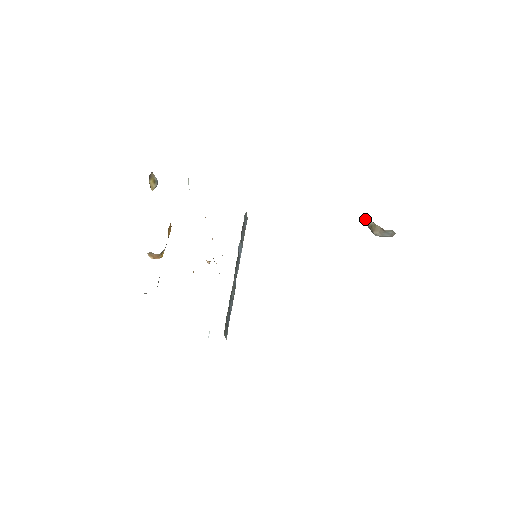
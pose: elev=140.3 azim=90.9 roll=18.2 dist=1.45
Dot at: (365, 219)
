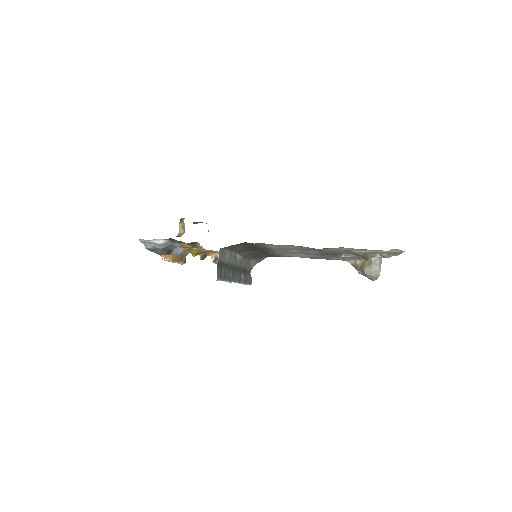
Dot at: (355, 265)
